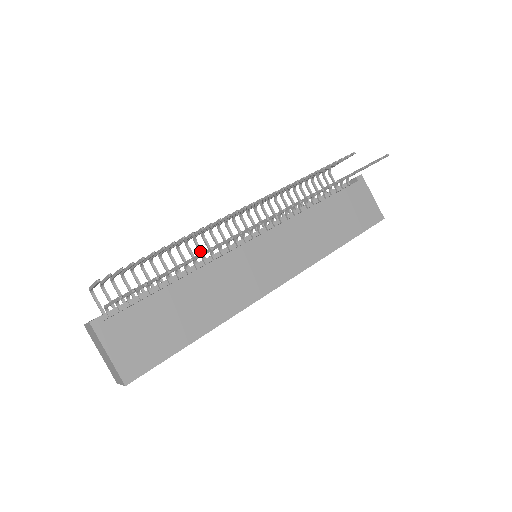
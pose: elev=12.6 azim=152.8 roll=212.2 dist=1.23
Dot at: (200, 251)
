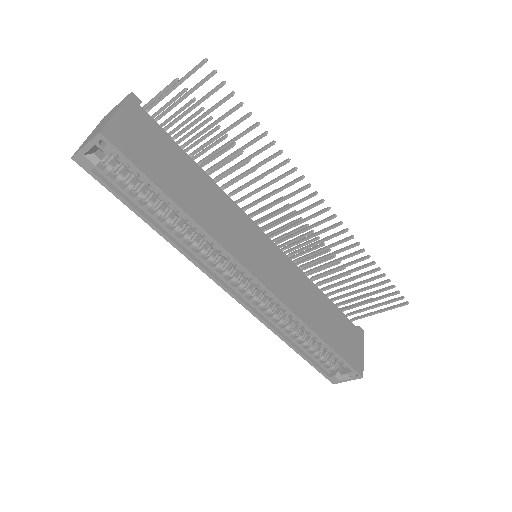
Dot at: occluded
